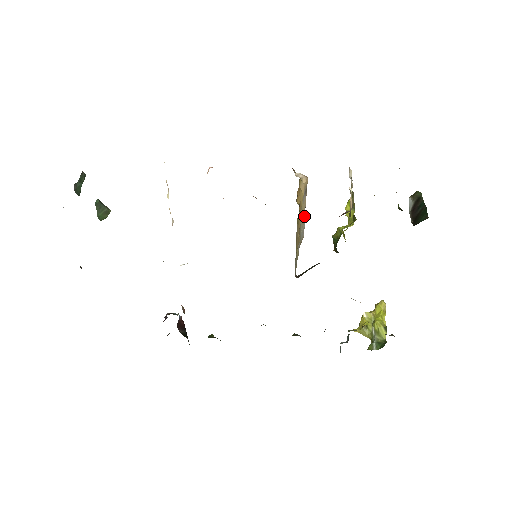
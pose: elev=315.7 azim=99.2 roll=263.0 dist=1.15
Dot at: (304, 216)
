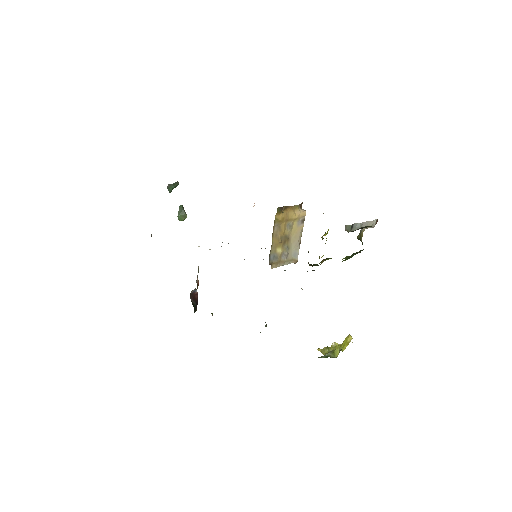
Dot at: (298, 239)
